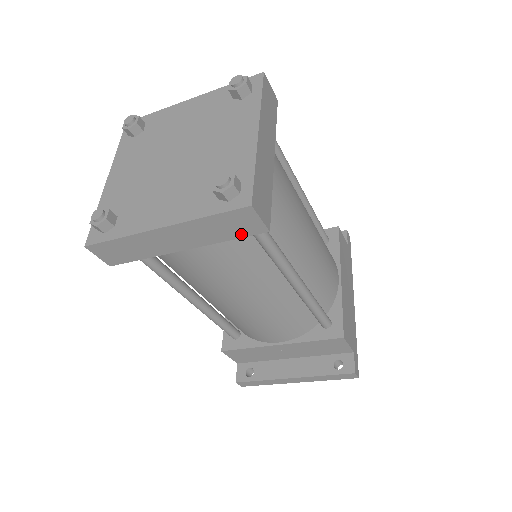
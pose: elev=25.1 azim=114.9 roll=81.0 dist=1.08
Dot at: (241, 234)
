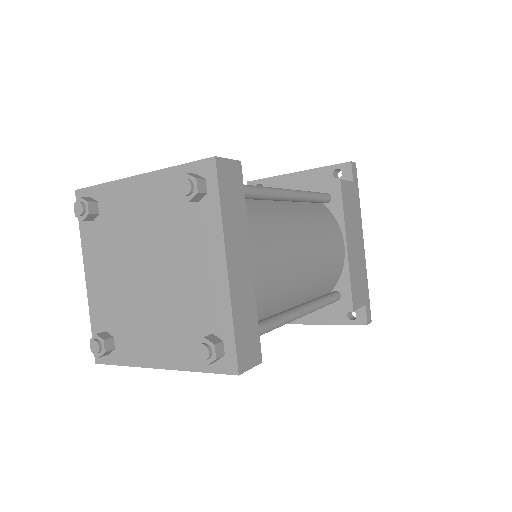
Dot at: occluded
